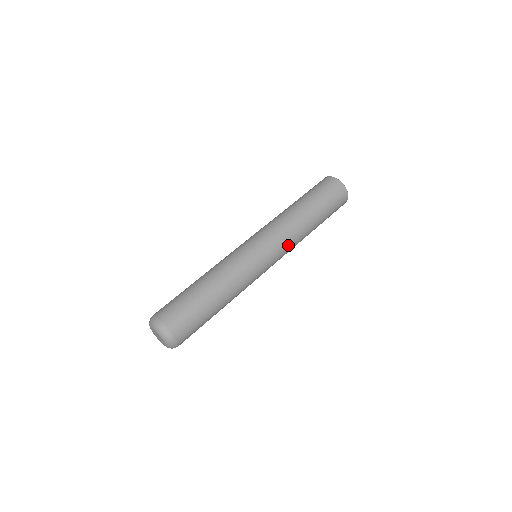
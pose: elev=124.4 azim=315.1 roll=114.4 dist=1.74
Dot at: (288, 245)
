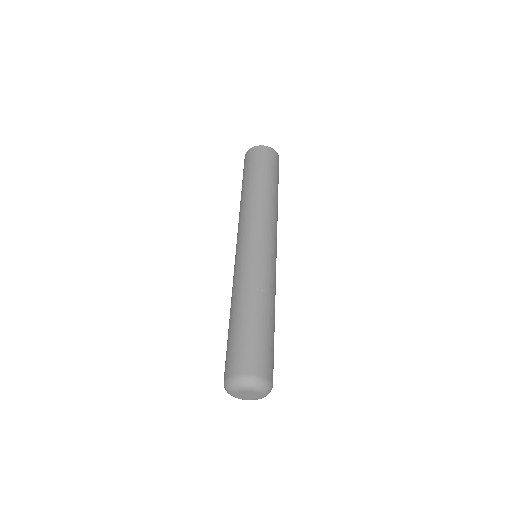
Dot at: occluded
